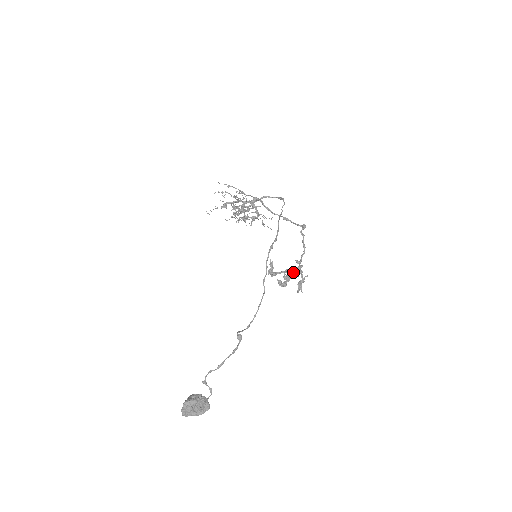
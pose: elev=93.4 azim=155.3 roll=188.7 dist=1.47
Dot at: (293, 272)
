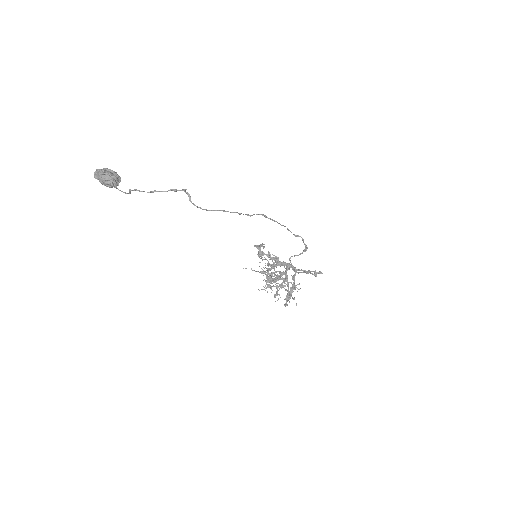
Dot at: (282, 262)
